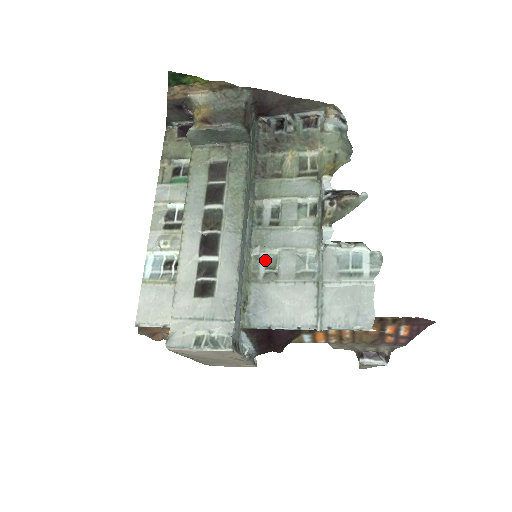
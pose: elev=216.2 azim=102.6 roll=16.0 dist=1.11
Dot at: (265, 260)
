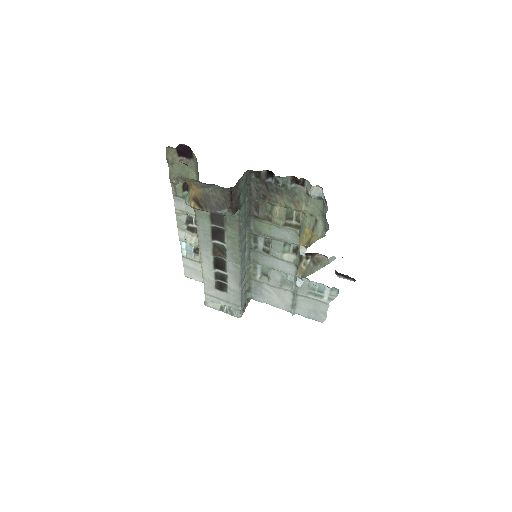
Dot at: (261, 268)
